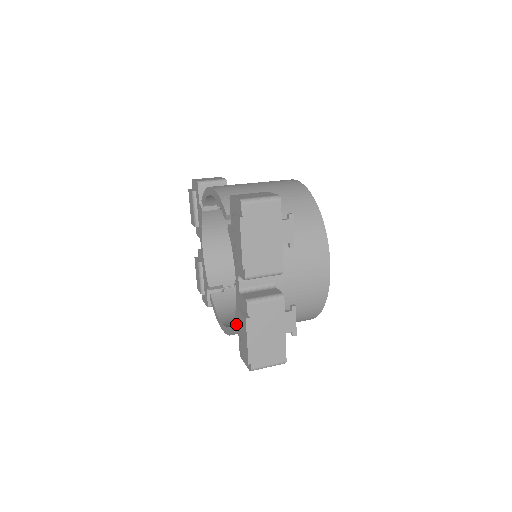
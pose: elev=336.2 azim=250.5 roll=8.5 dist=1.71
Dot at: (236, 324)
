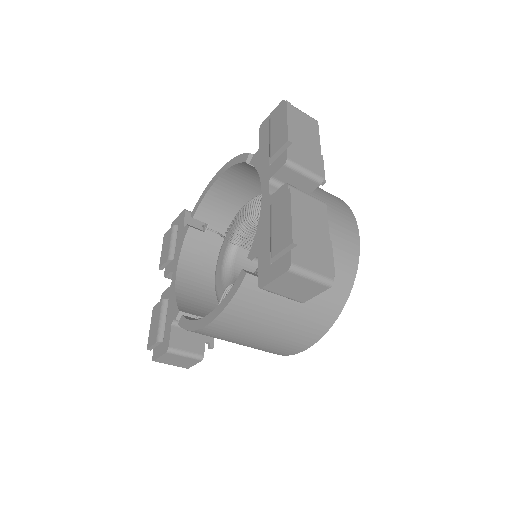
Dot at: (254, 252)
